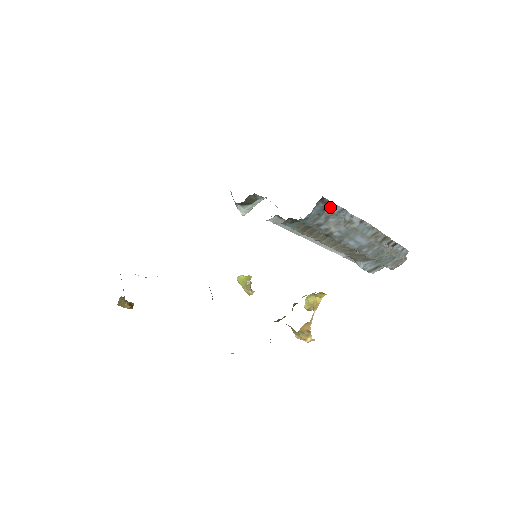
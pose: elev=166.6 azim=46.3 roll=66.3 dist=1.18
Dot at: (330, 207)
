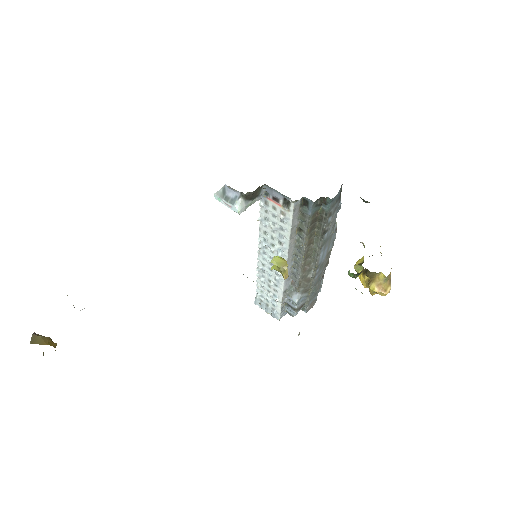
Dot at: (339, 198)
